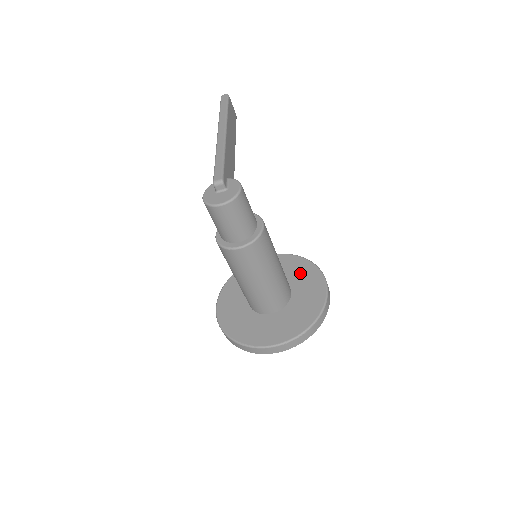
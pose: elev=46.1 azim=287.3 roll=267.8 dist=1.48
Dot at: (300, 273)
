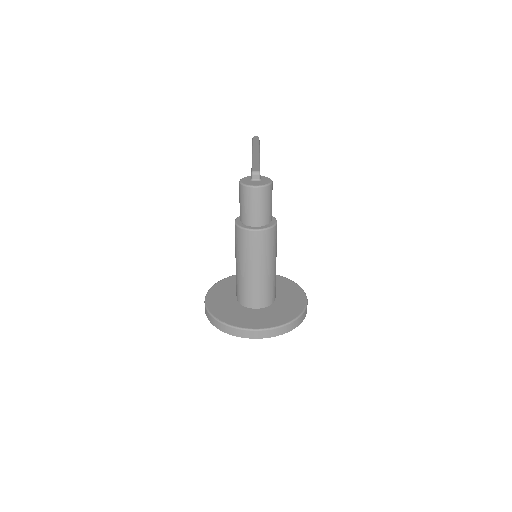
Dot at: (284, 287)
